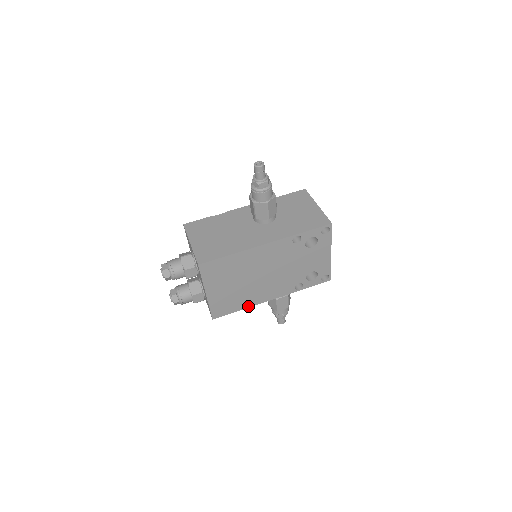
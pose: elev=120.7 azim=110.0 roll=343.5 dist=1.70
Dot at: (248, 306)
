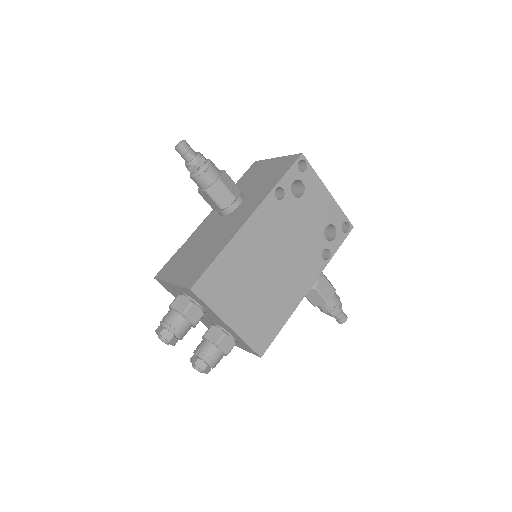
Dot at: (289, 314)
